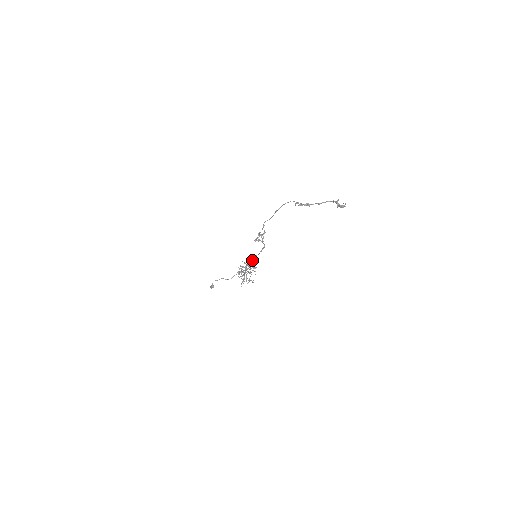
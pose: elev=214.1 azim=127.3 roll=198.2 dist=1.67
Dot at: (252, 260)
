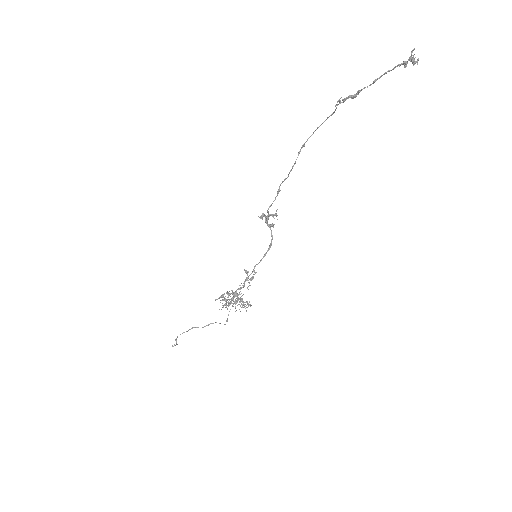
Dot at: (248, 272)
